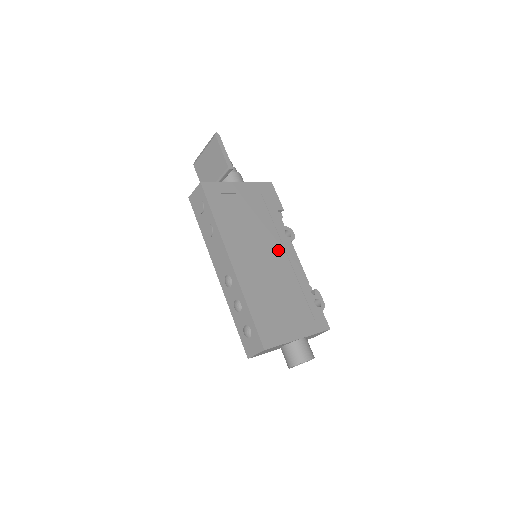
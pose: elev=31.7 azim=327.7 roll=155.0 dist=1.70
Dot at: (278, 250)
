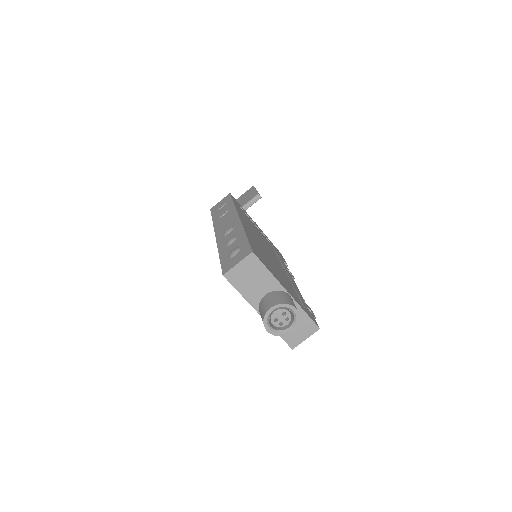
Dot at: (279, 263)
